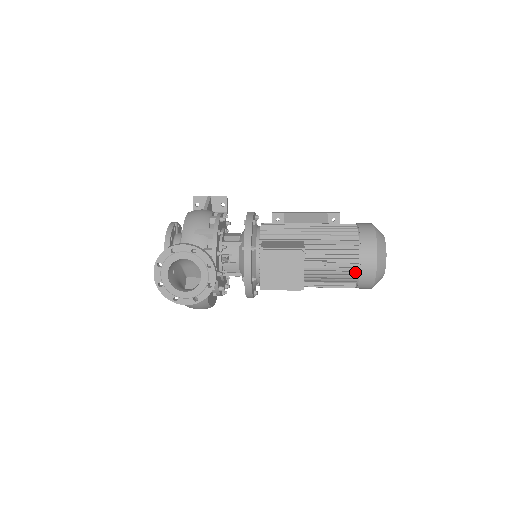
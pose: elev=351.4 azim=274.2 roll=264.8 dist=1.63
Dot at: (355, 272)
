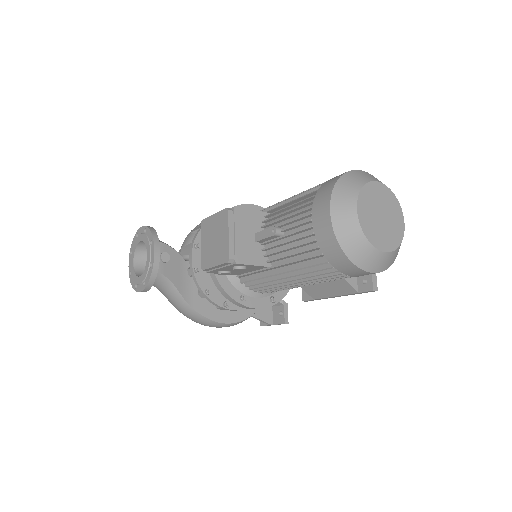
Dot at: (310, 234)
